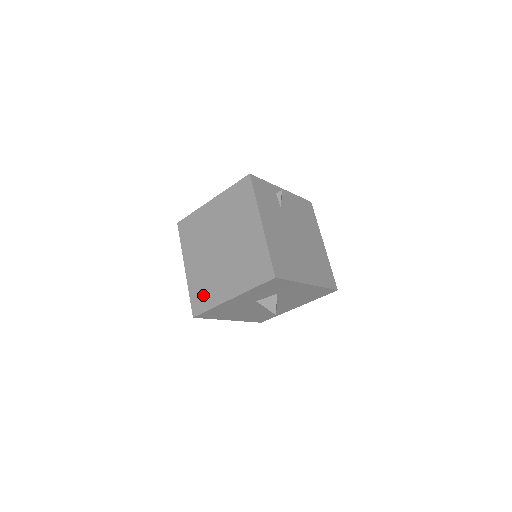
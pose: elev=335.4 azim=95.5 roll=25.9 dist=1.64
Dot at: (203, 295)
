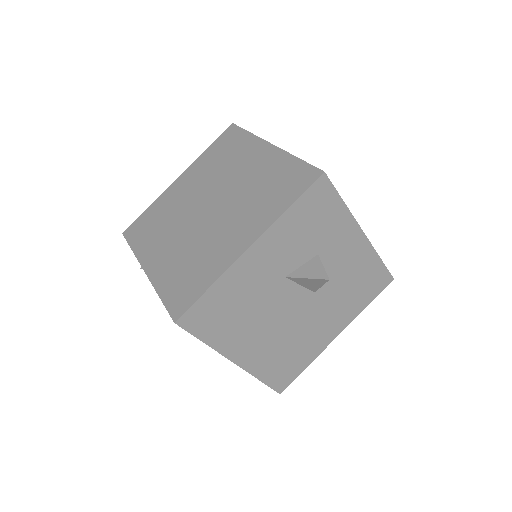
Dot at: (189, 278)
